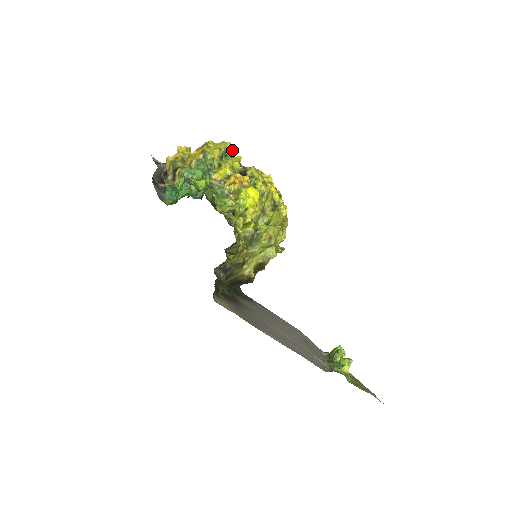
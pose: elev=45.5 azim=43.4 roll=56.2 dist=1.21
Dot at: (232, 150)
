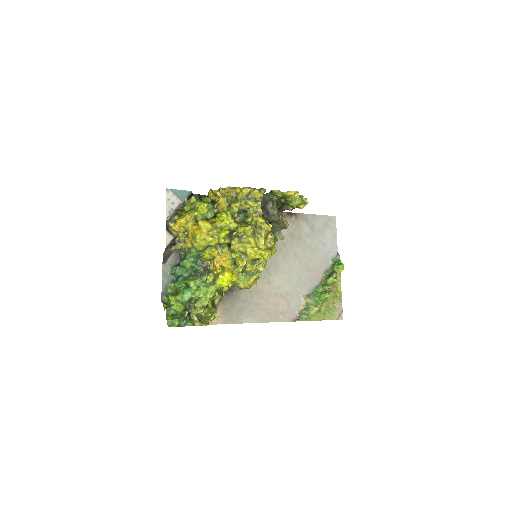
Dot at: (215, 239)
